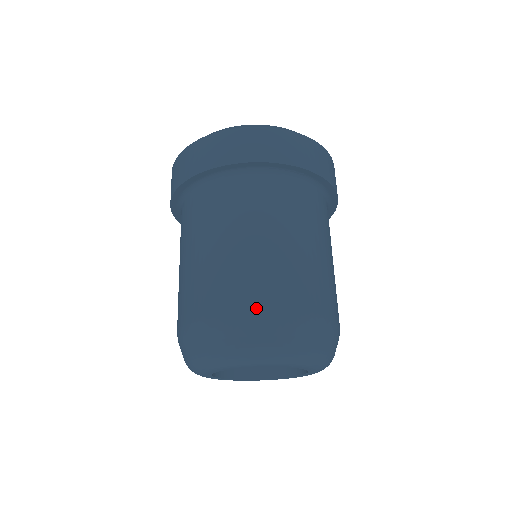
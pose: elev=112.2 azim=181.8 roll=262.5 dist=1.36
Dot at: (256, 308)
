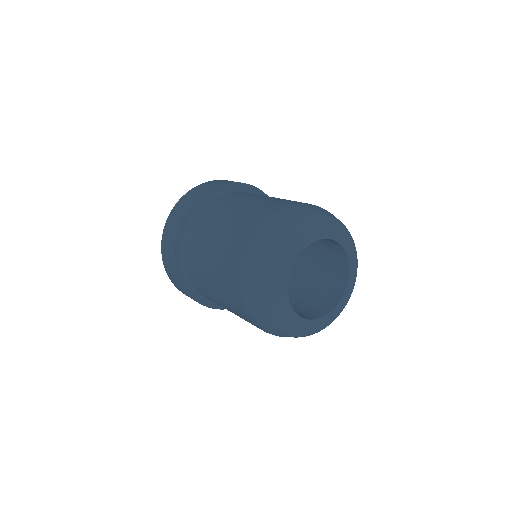
Dot at: occluded
